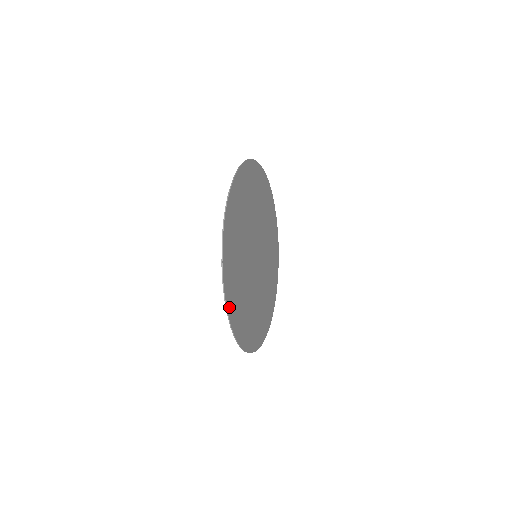
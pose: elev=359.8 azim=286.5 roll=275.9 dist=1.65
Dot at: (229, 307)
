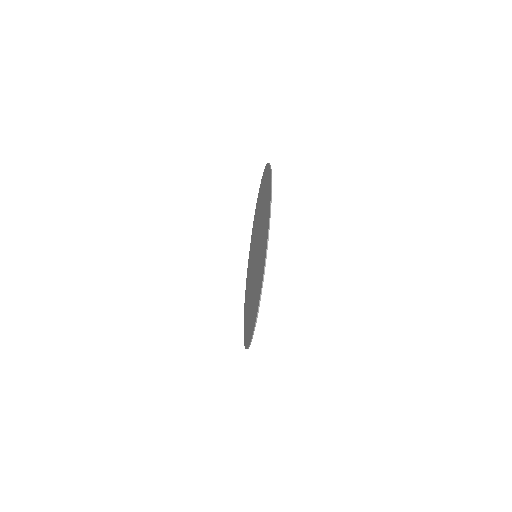
Dot at: occluded
